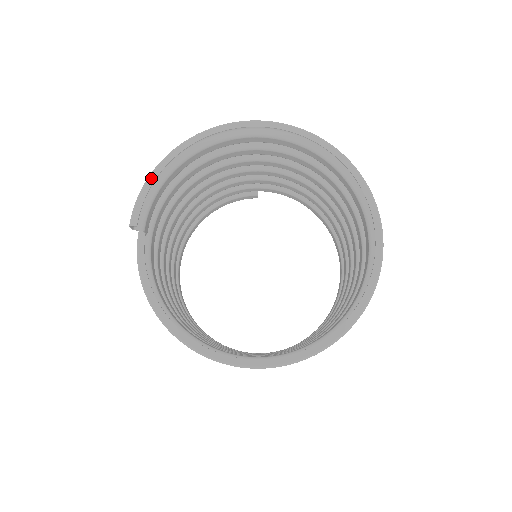
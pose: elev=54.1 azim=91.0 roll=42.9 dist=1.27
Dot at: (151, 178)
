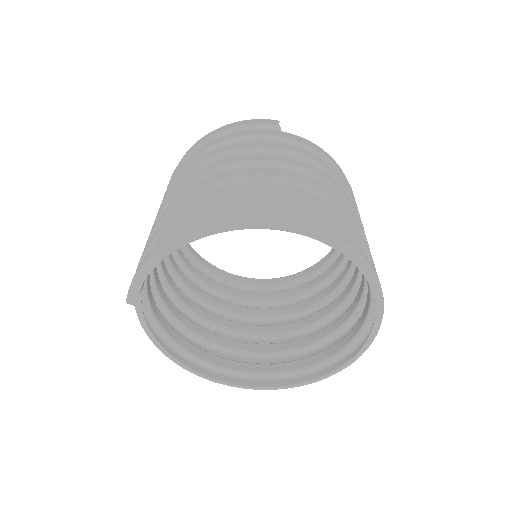
Dot at: (150, 265)
